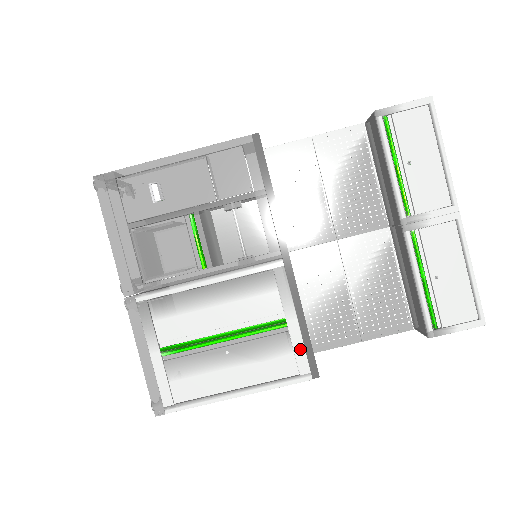
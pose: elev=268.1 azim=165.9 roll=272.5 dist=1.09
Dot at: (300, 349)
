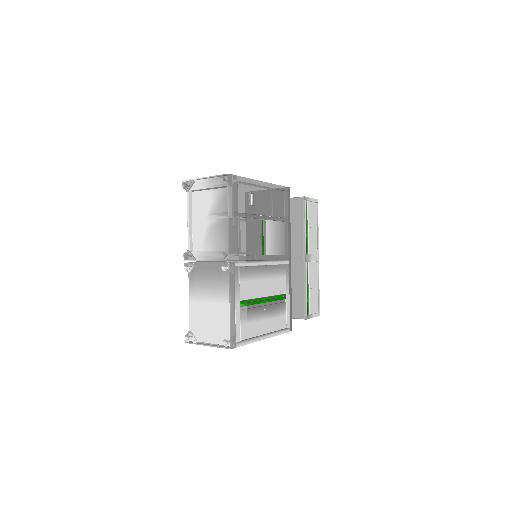
Dot at: (288, 313)
